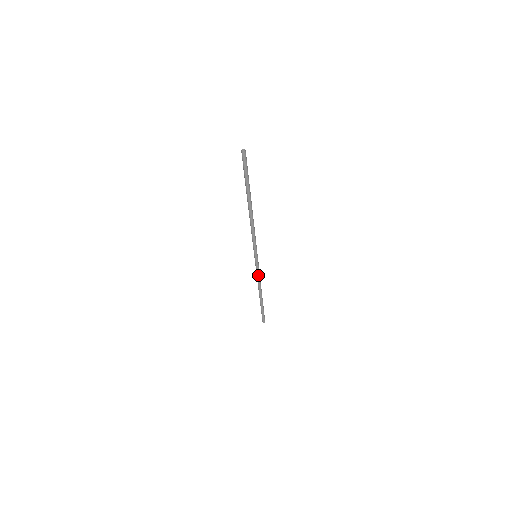
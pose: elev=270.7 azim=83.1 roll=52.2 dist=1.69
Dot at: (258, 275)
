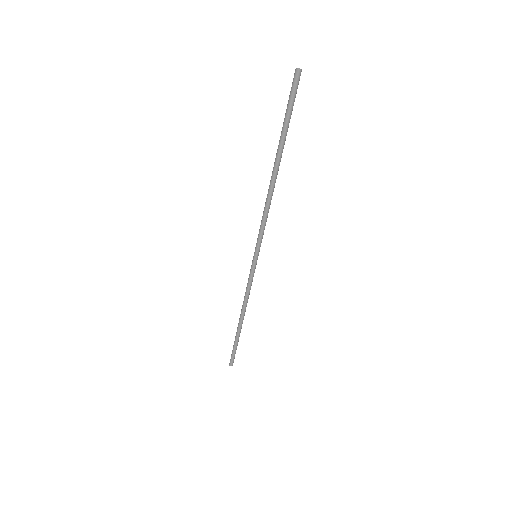
Dot at: (249, 287)
